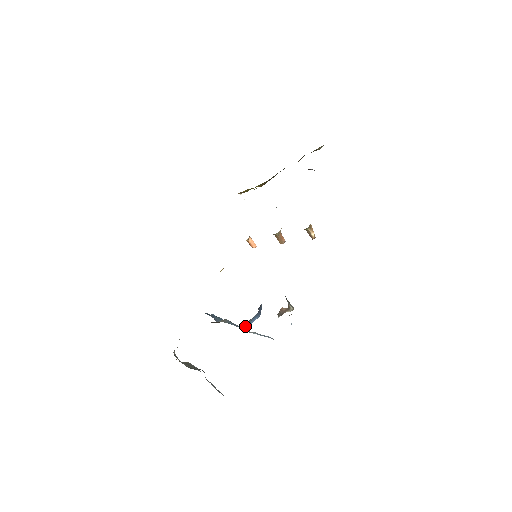
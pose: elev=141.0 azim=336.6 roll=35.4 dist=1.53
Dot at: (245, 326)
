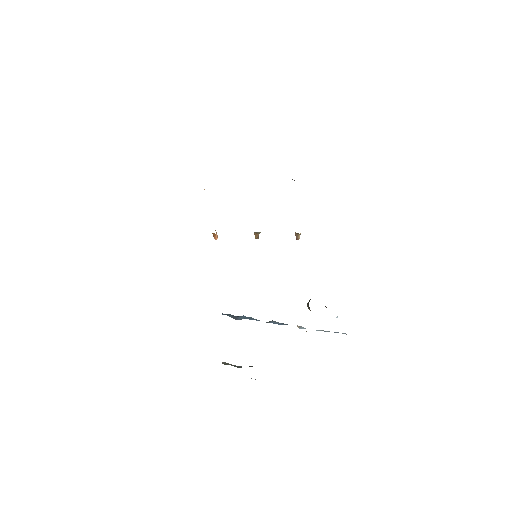
Dot at: occluded
